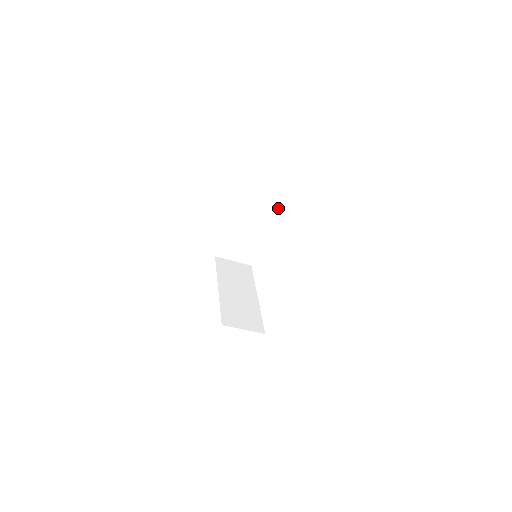
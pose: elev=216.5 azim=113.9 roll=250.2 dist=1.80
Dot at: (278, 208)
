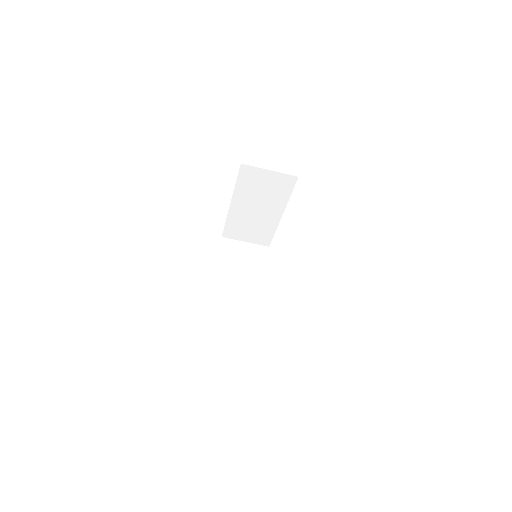
Dot at: (292, 187)
